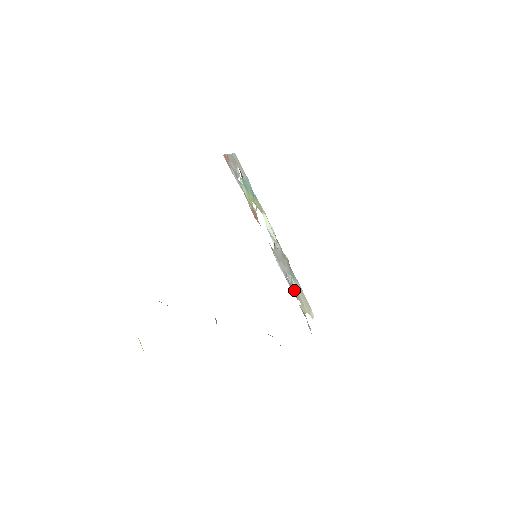
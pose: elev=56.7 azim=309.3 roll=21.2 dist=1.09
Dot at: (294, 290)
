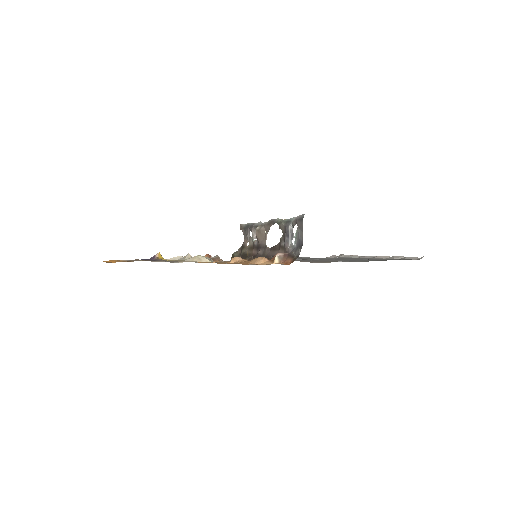
Dot at: (251, 240)
